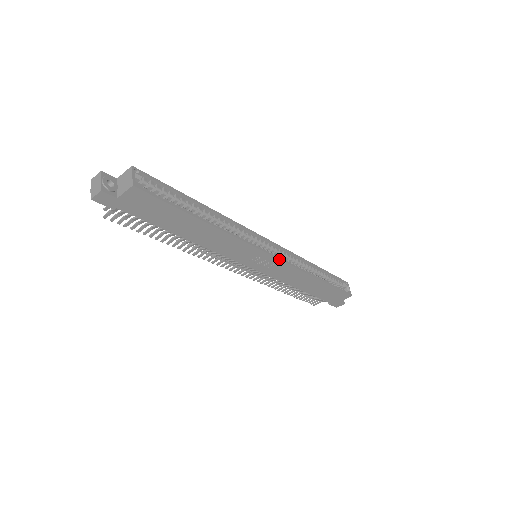
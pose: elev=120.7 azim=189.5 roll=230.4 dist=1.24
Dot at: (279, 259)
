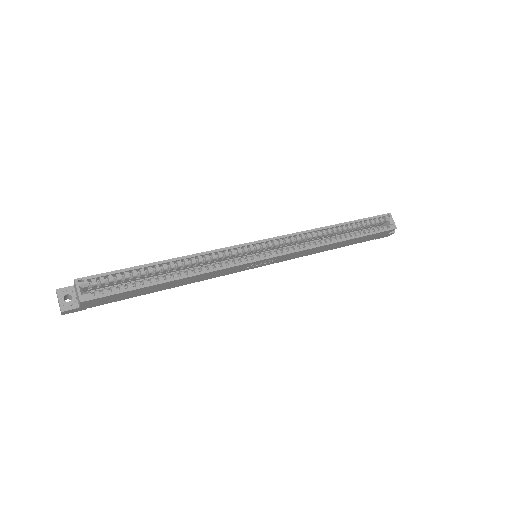
Dot at: (277, 256)
